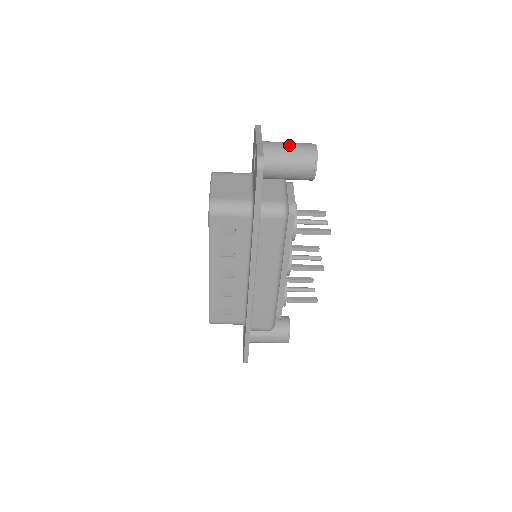
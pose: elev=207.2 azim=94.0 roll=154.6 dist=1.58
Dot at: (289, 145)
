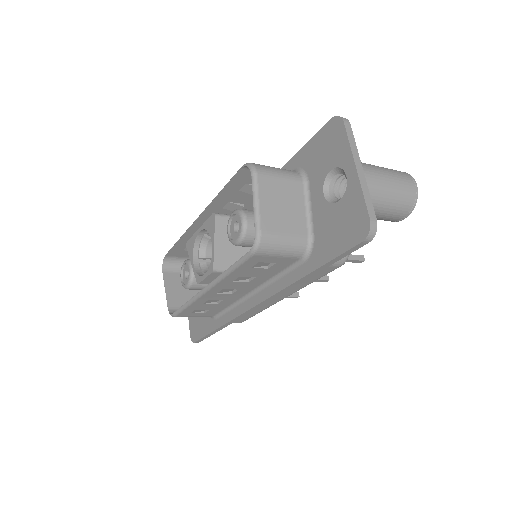
Dot at: (390, 182)
